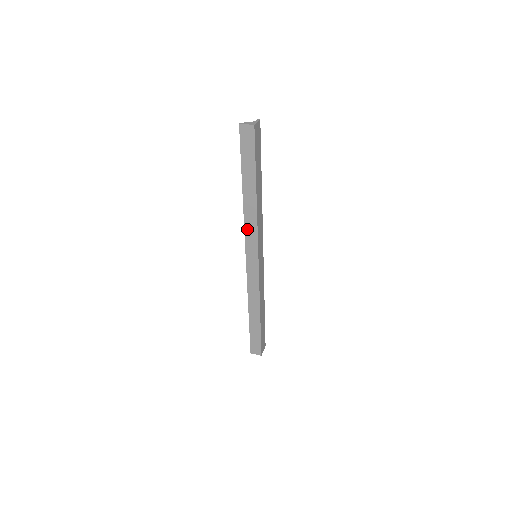
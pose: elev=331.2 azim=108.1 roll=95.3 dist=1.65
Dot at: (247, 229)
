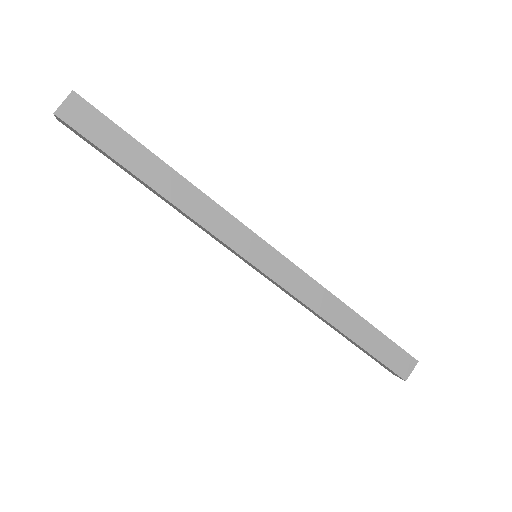
Dot at: (204, 230)
